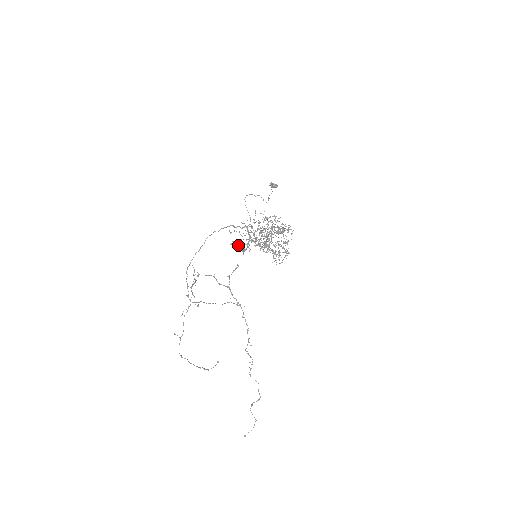
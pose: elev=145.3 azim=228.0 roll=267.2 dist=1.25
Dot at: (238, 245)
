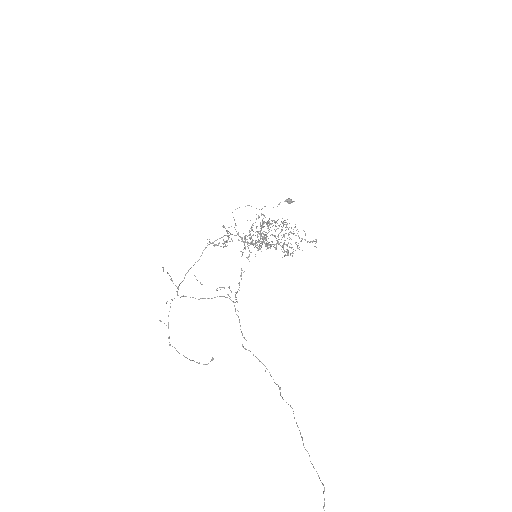
Dot at: occluded
